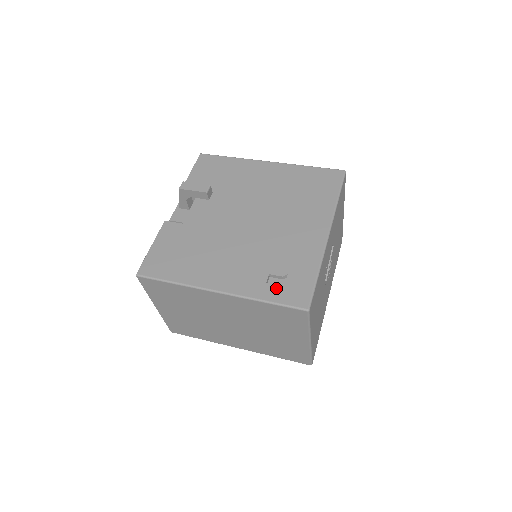
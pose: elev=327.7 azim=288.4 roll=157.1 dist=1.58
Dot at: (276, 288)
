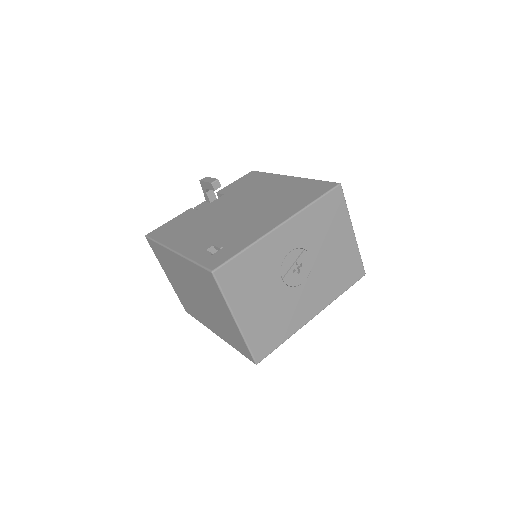
Dot at: (208, 254)
